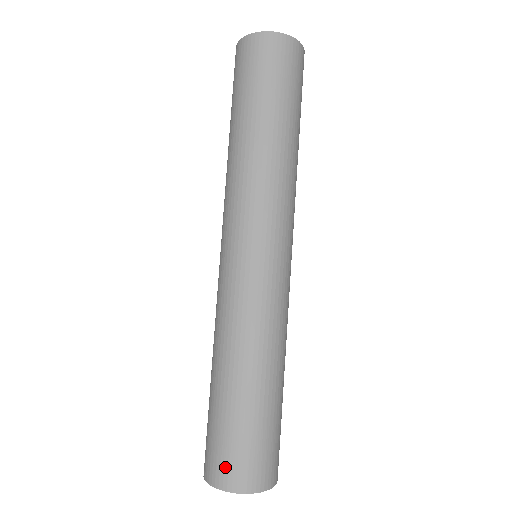
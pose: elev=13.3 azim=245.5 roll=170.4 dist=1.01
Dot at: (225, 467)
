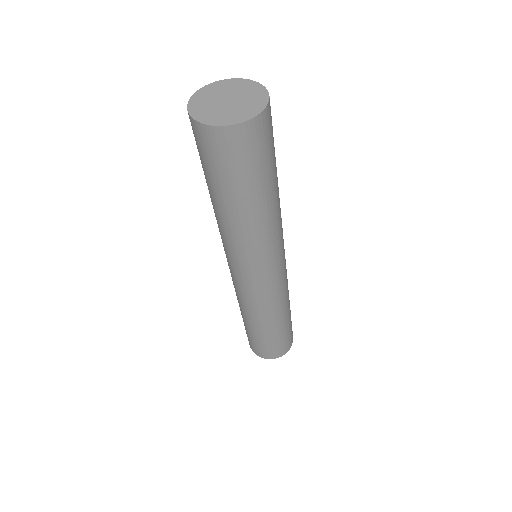
Dot at: (252, 346)
